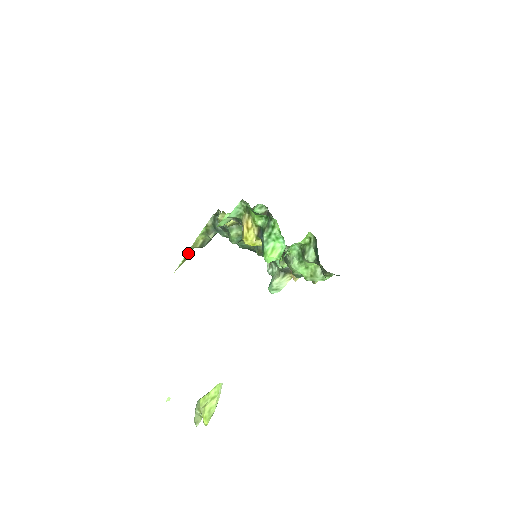
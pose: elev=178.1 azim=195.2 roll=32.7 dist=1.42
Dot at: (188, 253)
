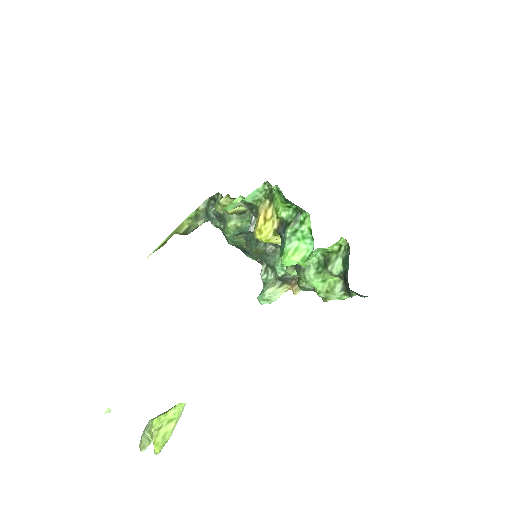
Dot at: (168, 238)
